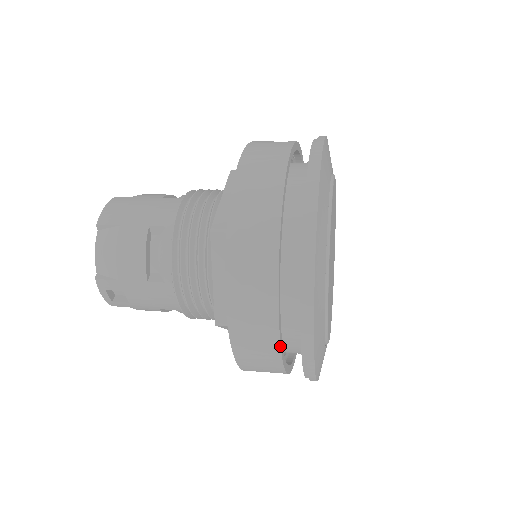
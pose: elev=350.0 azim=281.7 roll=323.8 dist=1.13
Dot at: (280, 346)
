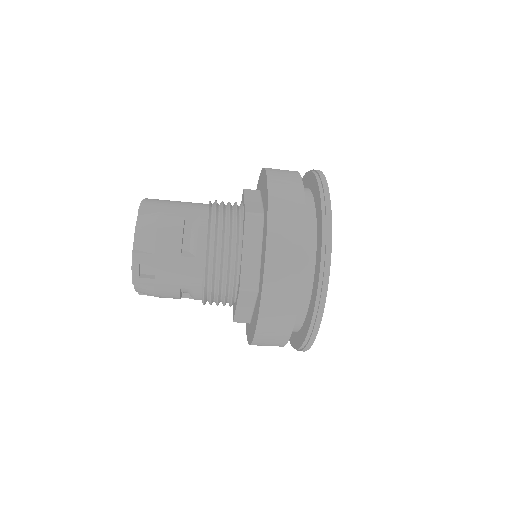
Dot at: occluded
